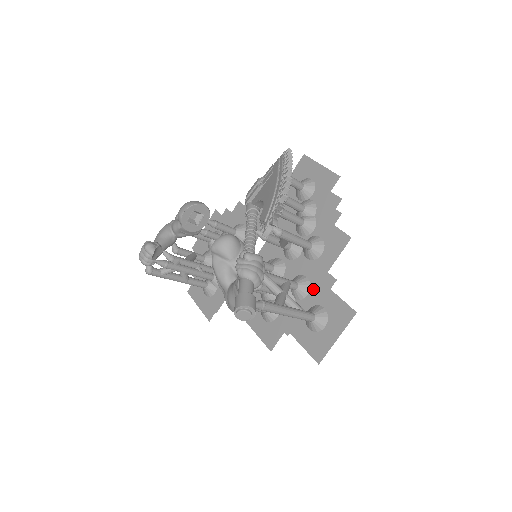
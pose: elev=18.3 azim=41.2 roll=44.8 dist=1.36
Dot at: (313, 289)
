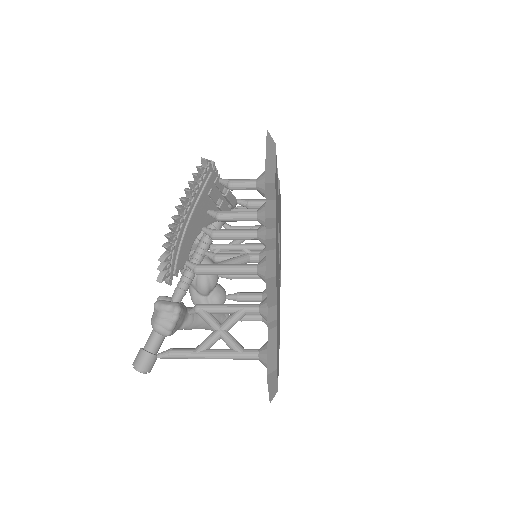
Dot at: occluded
